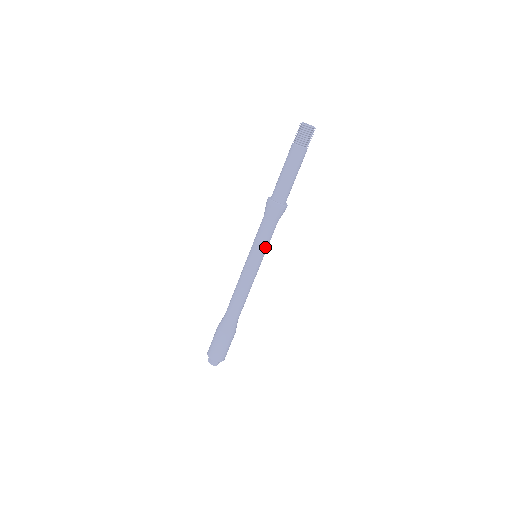
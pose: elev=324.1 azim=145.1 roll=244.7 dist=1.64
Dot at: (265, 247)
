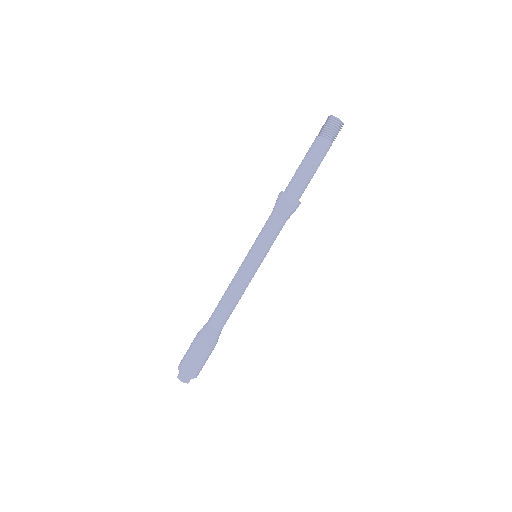
Dot at: (264, 243)
